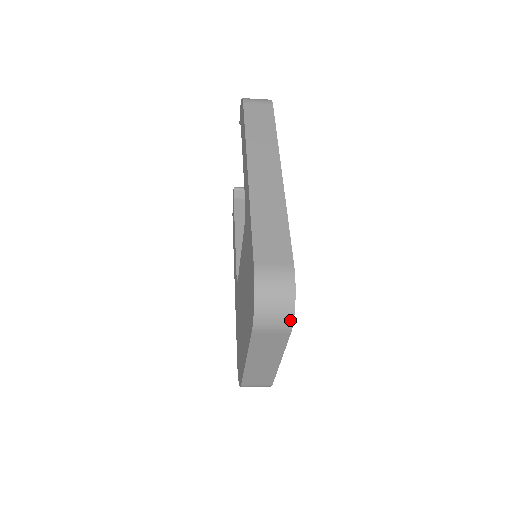
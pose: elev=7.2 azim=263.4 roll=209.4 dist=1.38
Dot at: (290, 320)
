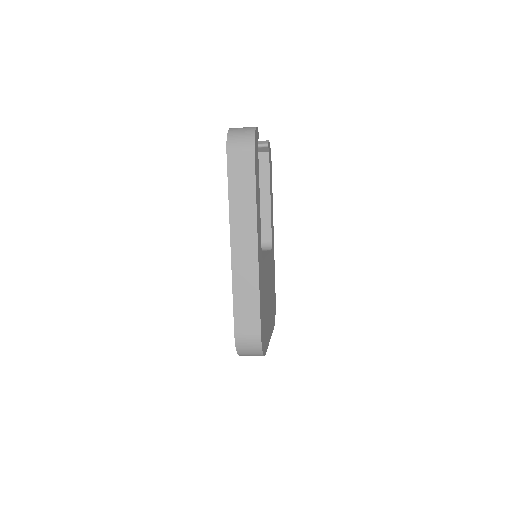
Dot at: occluded
